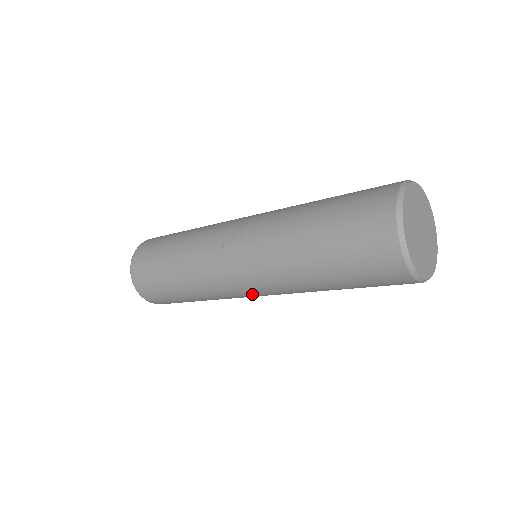
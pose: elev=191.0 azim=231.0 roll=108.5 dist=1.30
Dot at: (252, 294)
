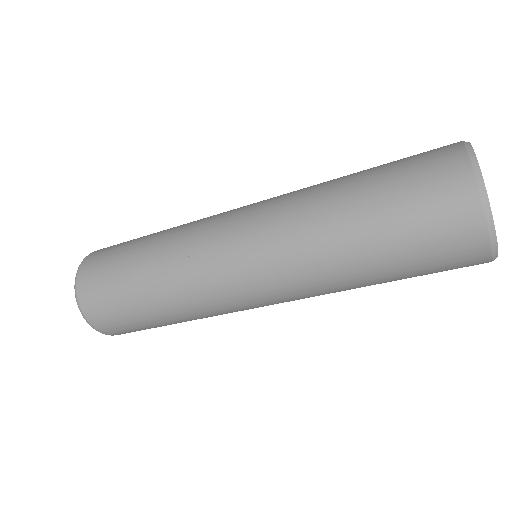
Dot at: (237, 260)
